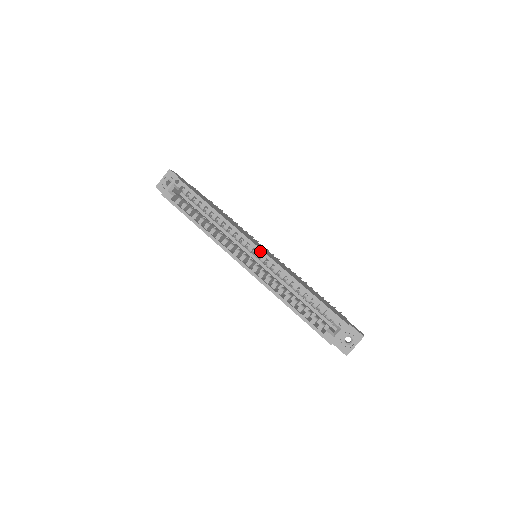
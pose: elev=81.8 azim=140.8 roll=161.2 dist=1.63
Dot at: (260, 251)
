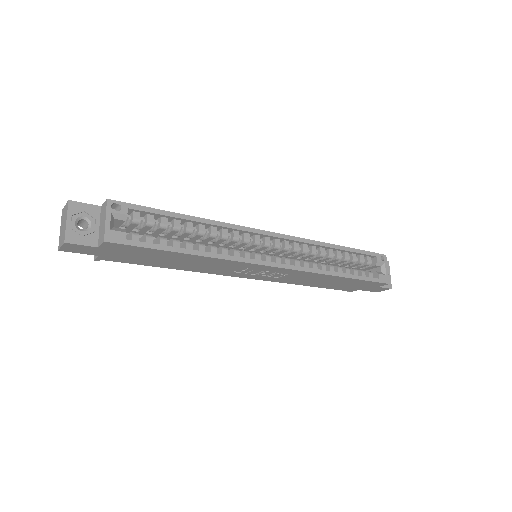
Dot at: (282, 236)
